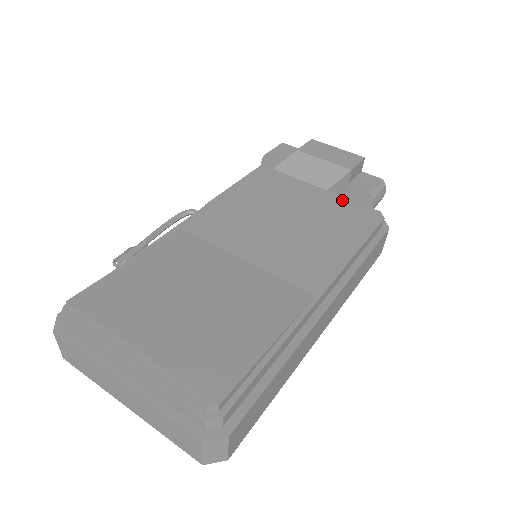
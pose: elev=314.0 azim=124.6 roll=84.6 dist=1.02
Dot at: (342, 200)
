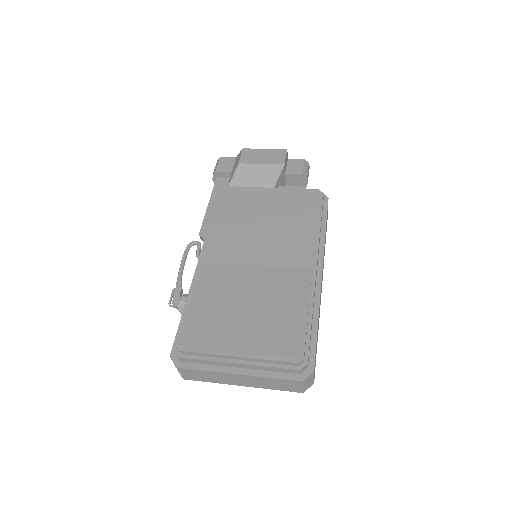
Dot at: (290, 191)
